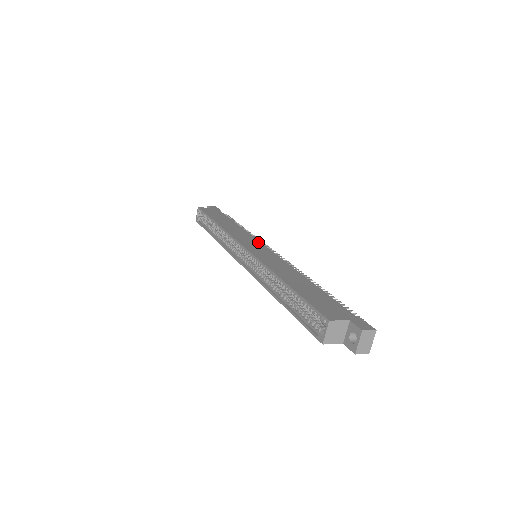
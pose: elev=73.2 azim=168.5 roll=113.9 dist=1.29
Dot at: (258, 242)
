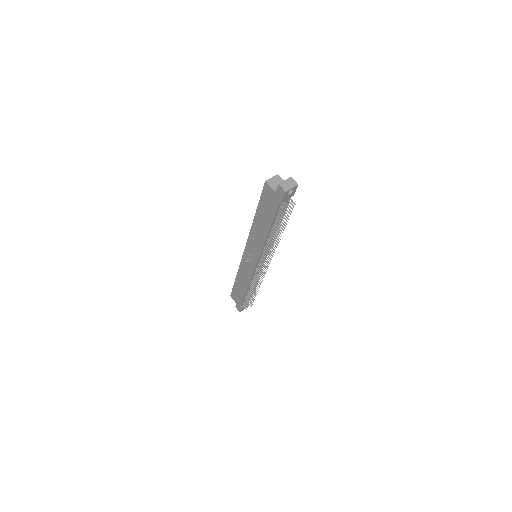
Dot at: occluded
